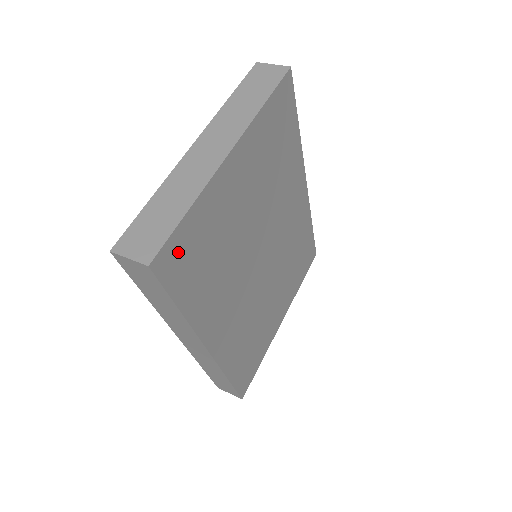
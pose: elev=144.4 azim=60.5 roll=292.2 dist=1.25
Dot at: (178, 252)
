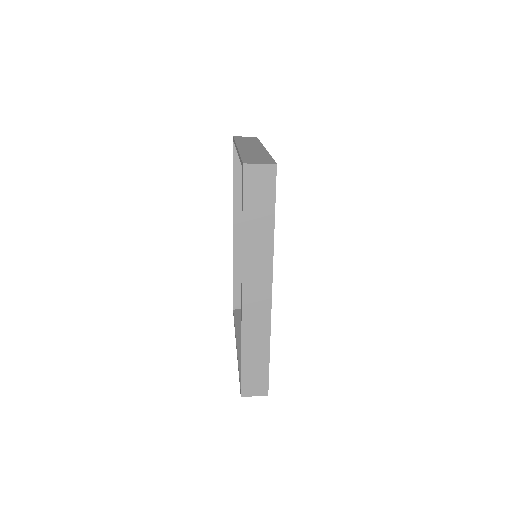
Dot at: occluded
